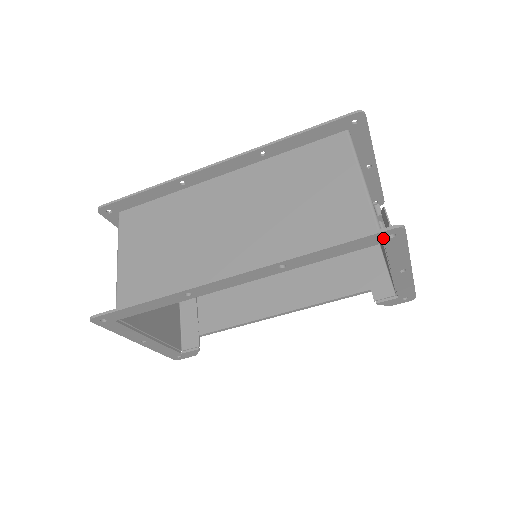
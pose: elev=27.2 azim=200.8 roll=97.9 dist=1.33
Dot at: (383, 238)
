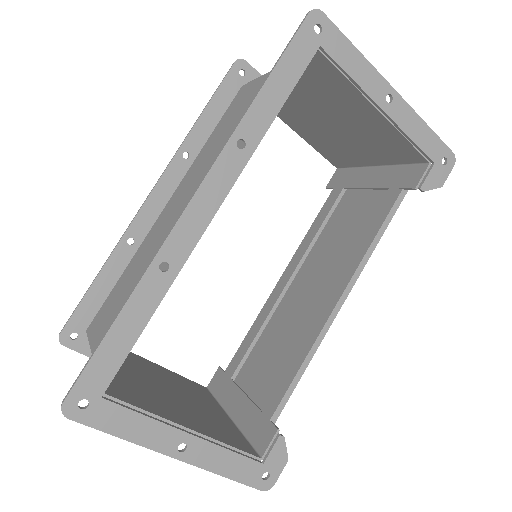
Dot at: (312, 38)
